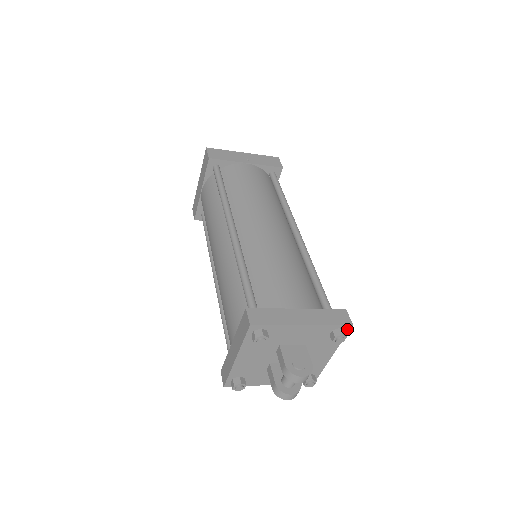
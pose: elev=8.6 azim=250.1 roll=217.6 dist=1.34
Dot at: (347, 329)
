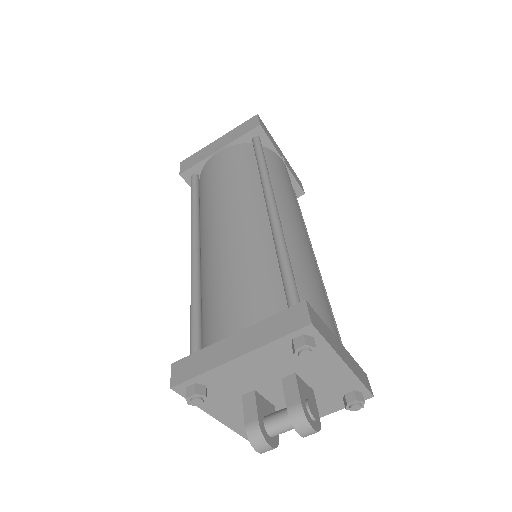
Dot at: occluded
